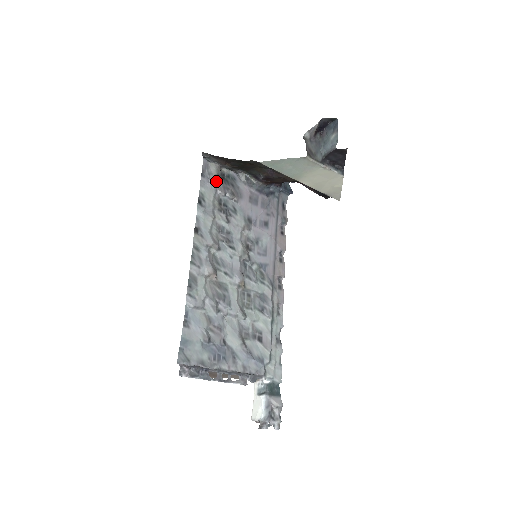
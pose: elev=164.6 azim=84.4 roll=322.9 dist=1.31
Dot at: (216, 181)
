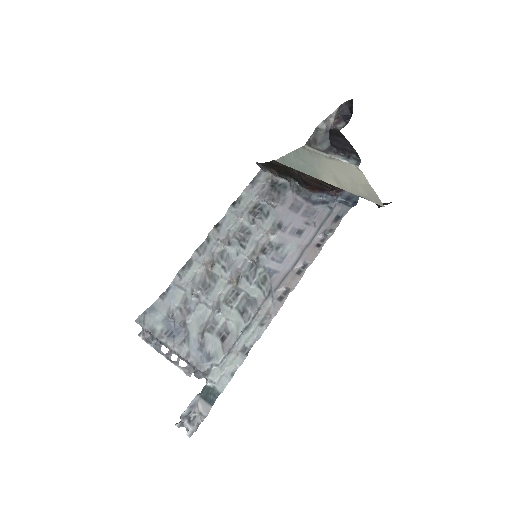
Dot at: (262, 187)
